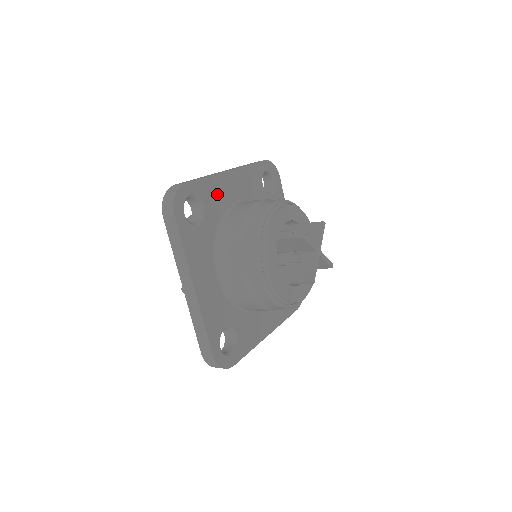
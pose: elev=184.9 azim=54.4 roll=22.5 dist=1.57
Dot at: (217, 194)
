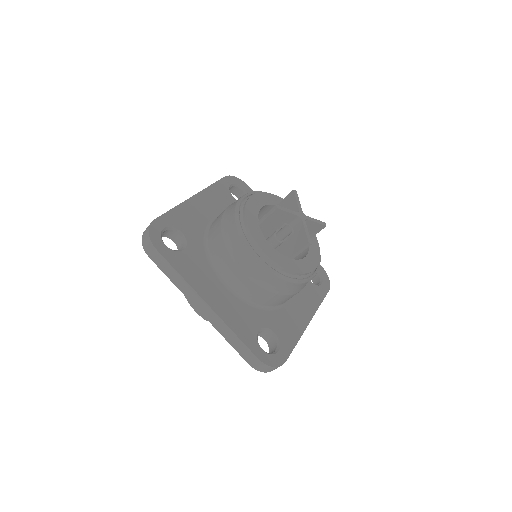
Dot at: occluded
